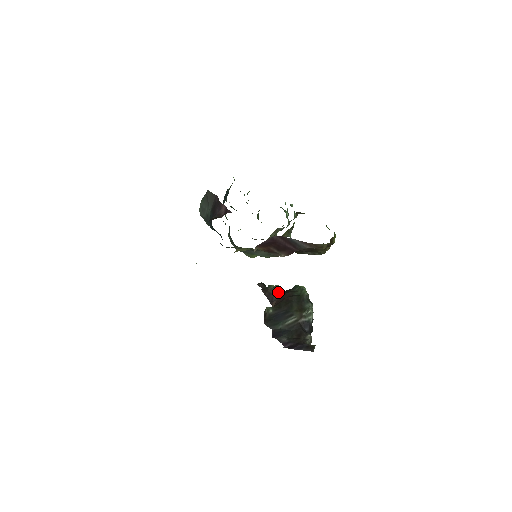
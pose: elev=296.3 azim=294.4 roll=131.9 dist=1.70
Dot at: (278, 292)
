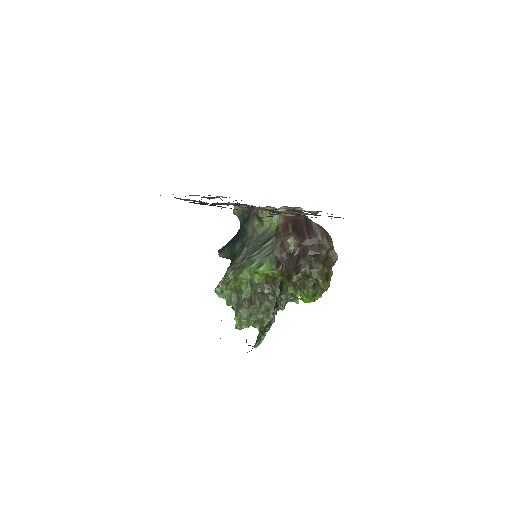
Dot at: occluded
